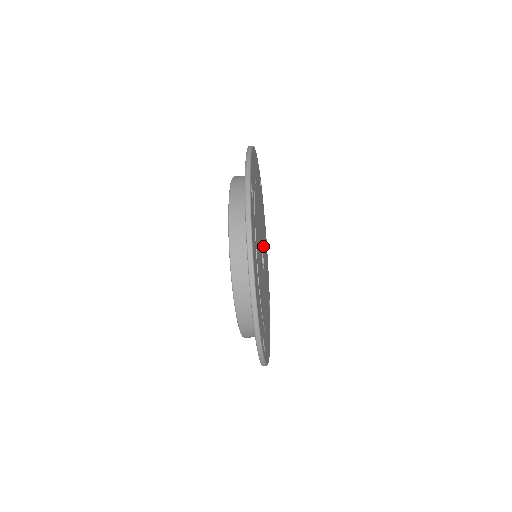
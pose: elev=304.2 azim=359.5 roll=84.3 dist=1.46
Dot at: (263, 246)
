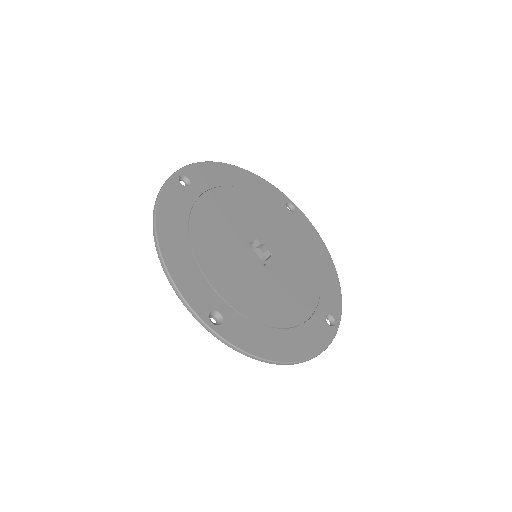
Dot at: (278, 251)
